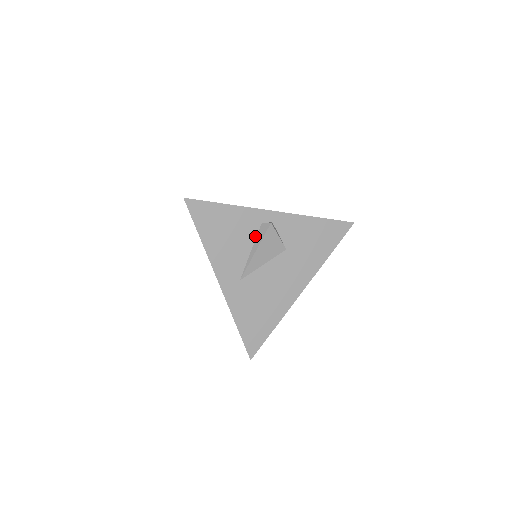
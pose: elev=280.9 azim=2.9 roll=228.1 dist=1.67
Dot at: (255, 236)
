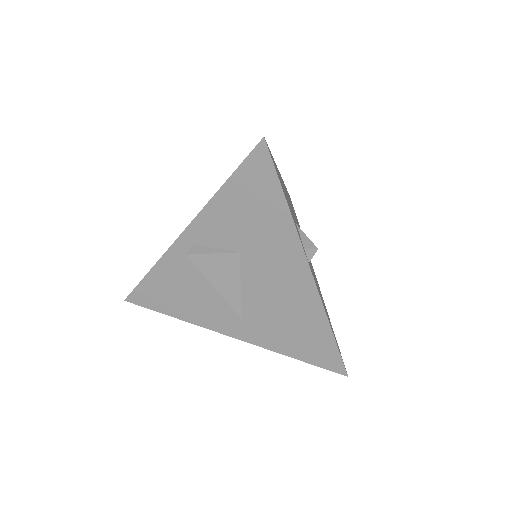
Dot at: (200, 272)
